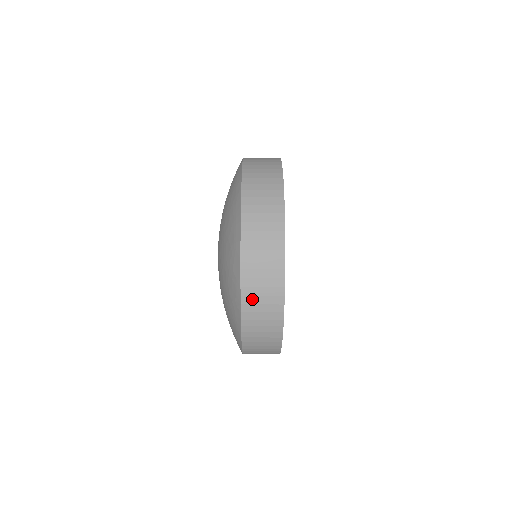
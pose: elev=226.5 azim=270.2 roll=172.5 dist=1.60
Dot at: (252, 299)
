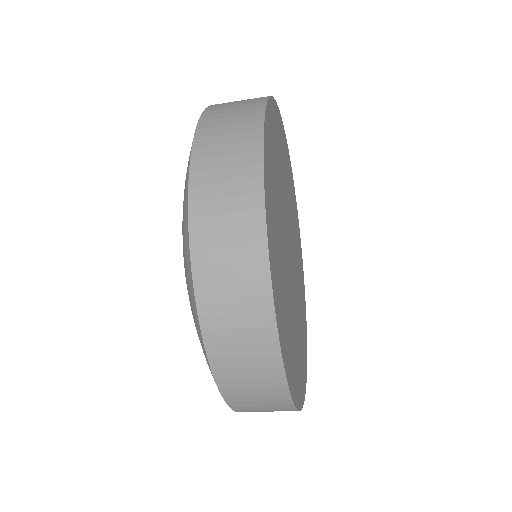
Dot at: (252, 411)
